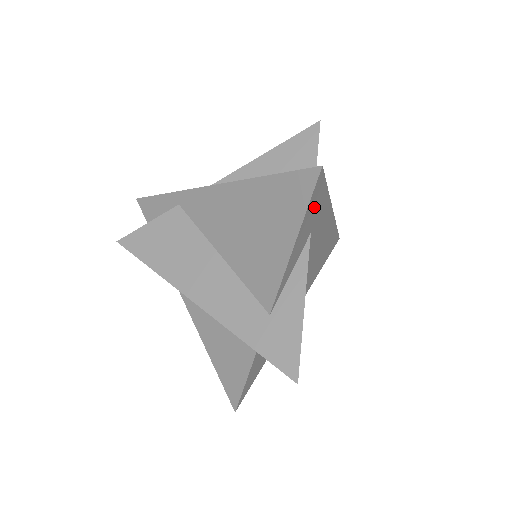
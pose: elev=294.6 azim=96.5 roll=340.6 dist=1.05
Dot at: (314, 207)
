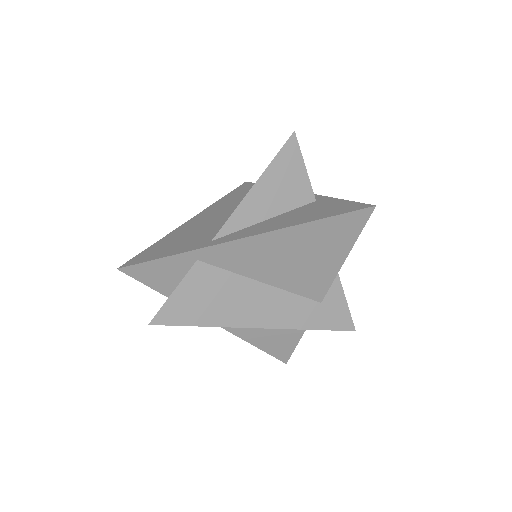
Dot at: occluded
